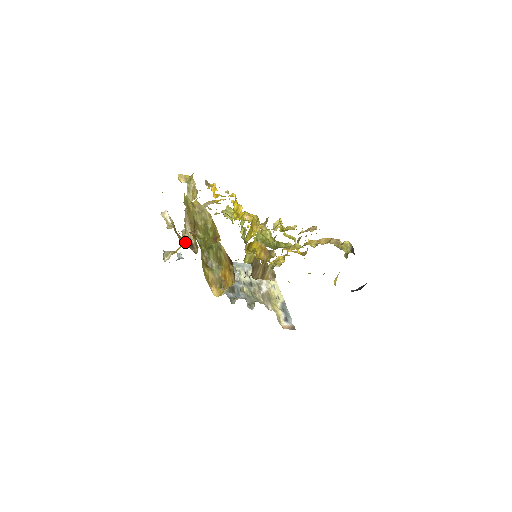
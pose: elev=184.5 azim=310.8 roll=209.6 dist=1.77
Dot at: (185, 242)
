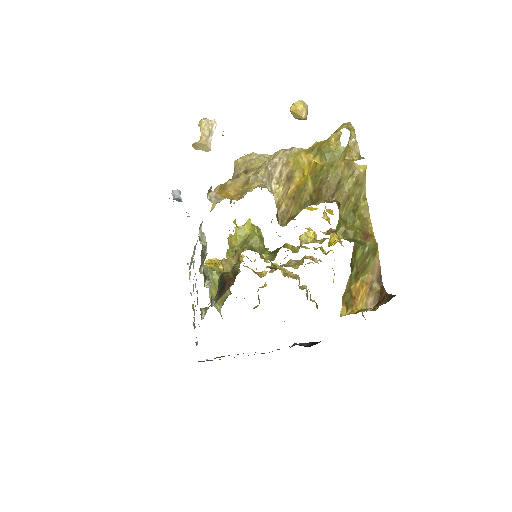
Dot at: occluded
